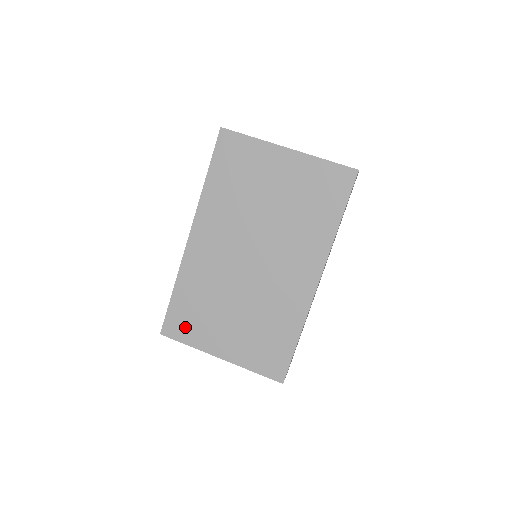
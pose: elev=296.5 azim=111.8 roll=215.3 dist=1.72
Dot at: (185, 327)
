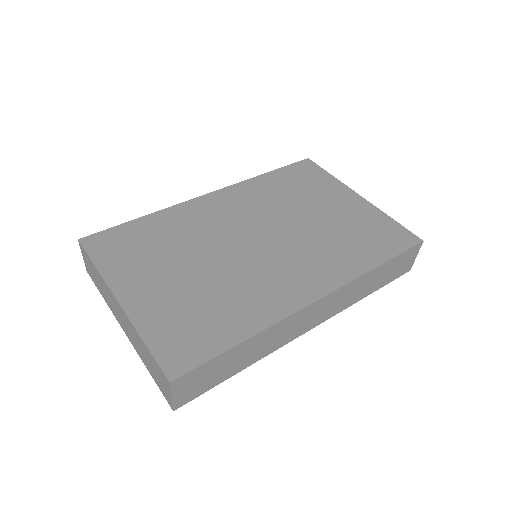
Dot at: (115, 250)
